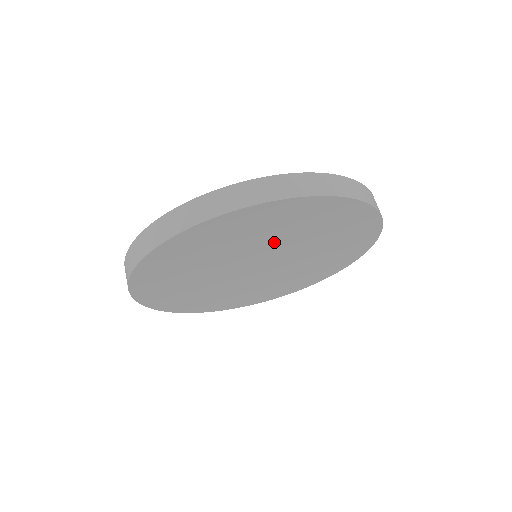
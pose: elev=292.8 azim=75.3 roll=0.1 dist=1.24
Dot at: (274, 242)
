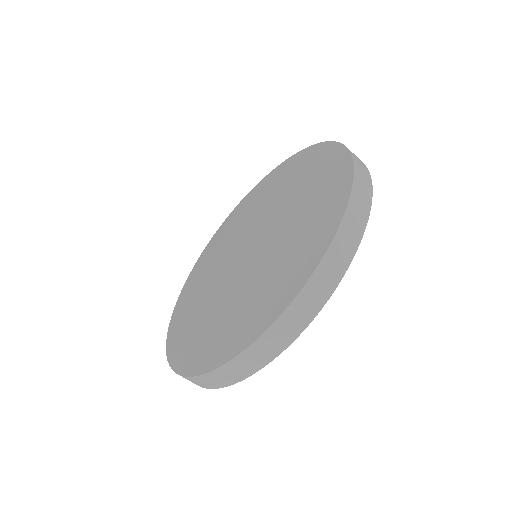
Dot at: occluded
